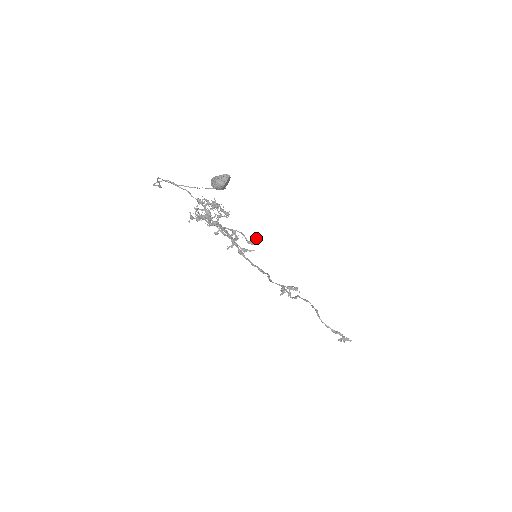
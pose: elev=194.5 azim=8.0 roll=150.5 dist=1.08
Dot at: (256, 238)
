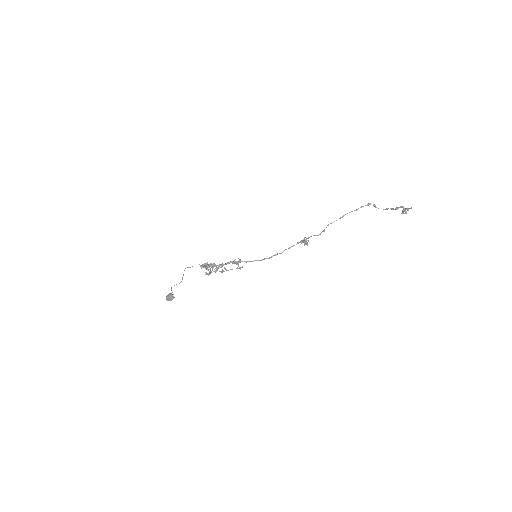
Dot at: (239, 259)
